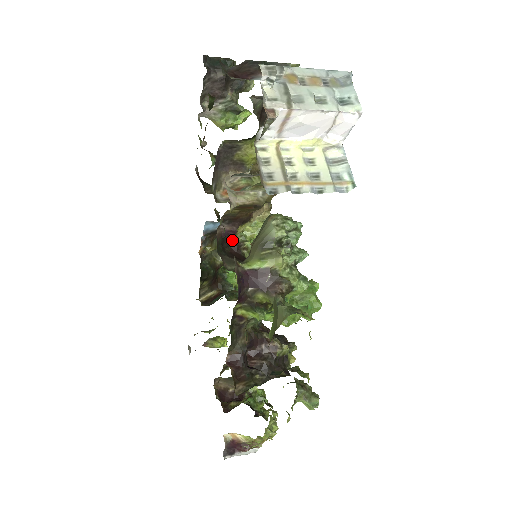
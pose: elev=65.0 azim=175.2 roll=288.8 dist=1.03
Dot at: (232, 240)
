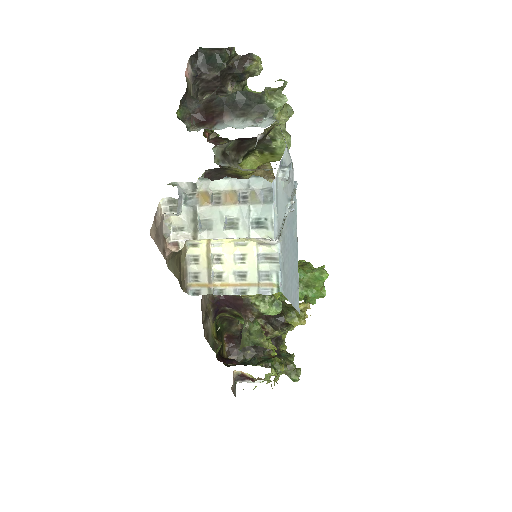
Dot at: occluded
